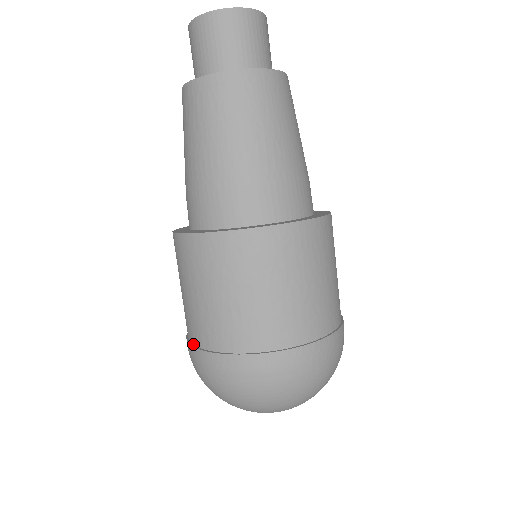
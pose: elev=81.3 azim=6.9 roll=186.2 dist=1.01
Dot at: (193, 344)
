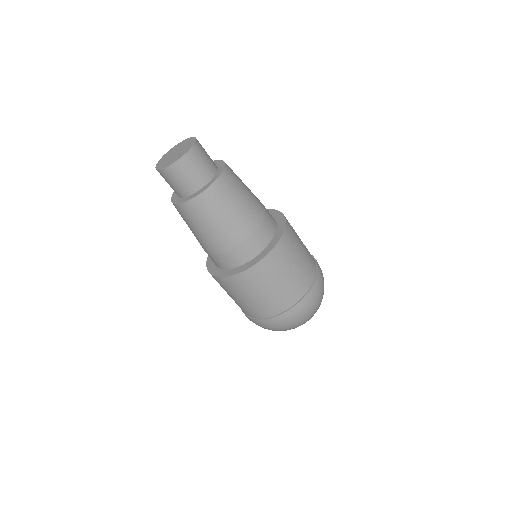
Dot at: (274, 316)
